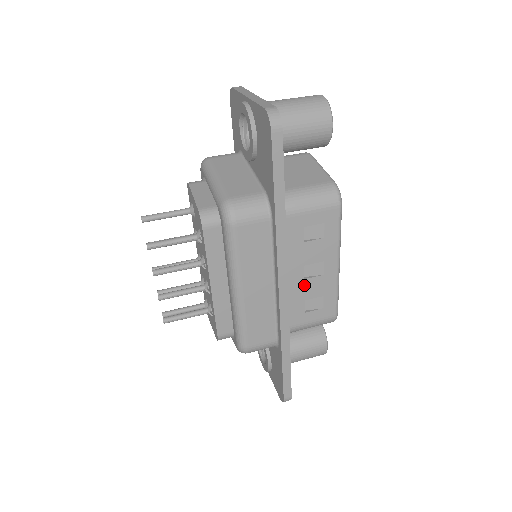
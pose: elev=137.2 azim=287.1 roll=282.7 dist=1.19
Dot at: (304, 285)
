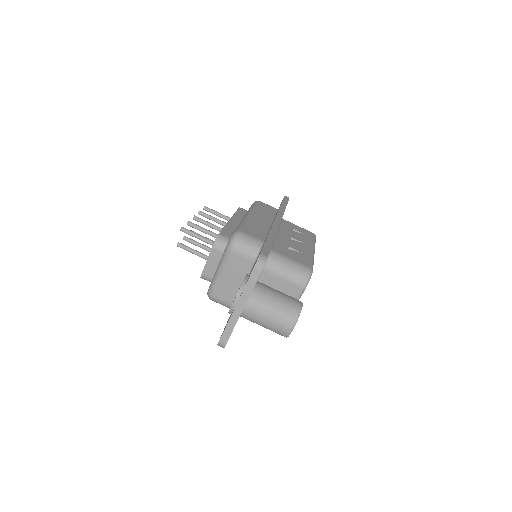
Dot at: occluded
